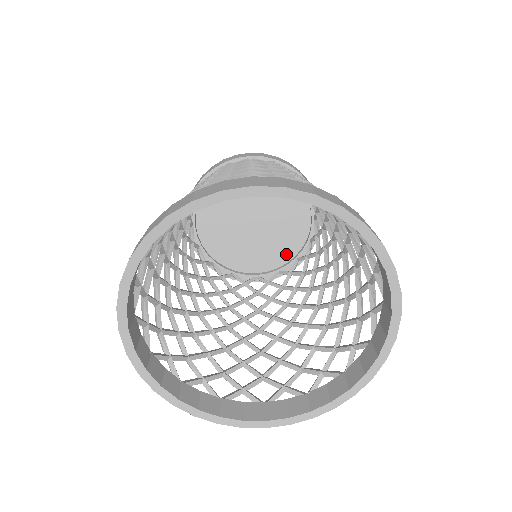
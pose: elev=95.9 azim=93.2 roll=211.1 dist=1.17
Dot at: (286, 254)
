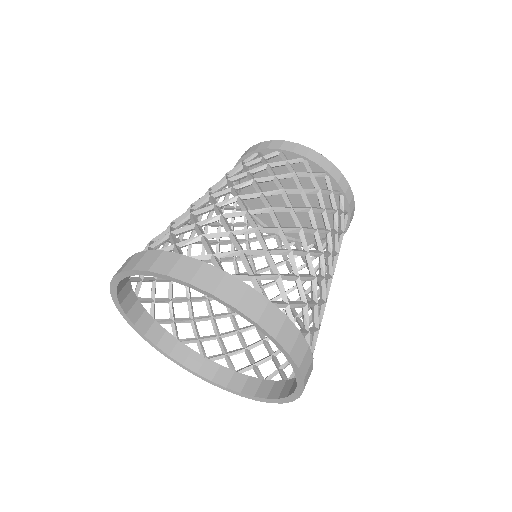
Dot at: occluded
